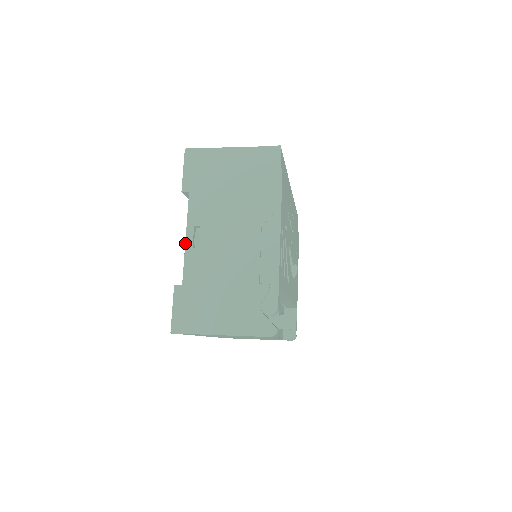
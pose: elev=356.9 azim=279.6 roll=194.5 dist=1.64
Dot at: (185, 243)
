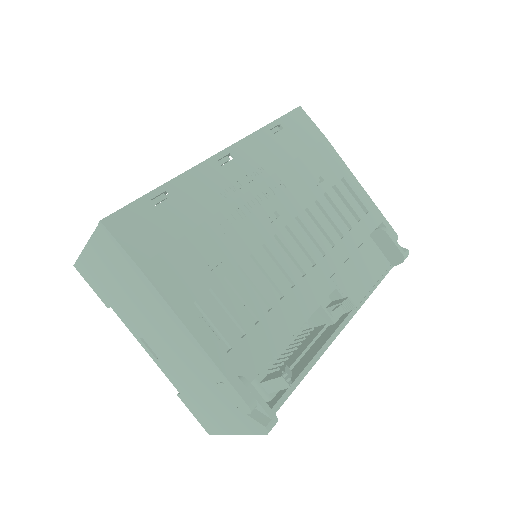
Dot at: (150, 356)
